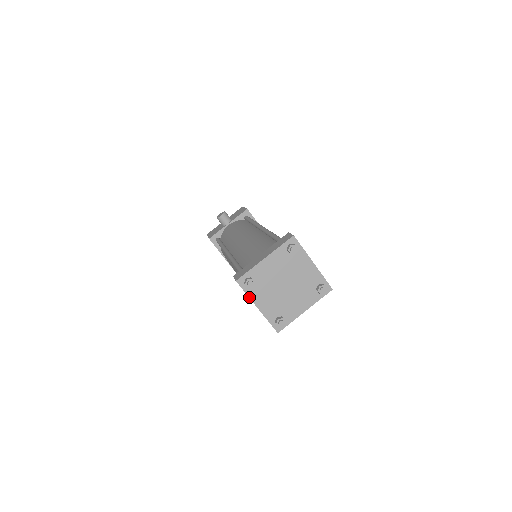
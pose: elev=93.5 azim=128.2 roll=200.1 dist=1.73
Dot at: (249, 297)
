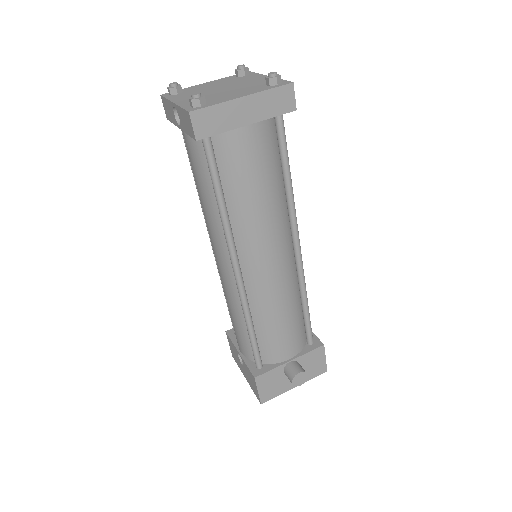
Dot at: (168, 100)
